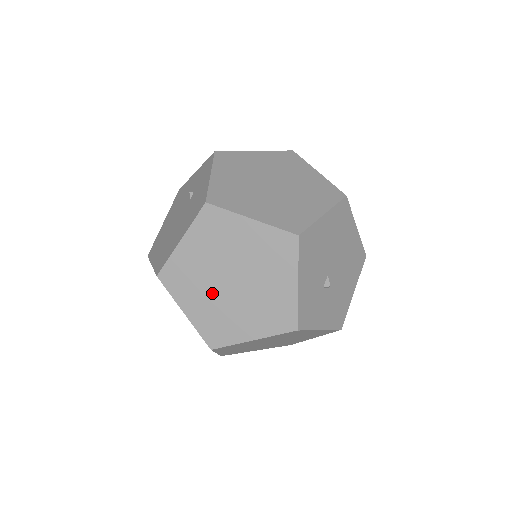
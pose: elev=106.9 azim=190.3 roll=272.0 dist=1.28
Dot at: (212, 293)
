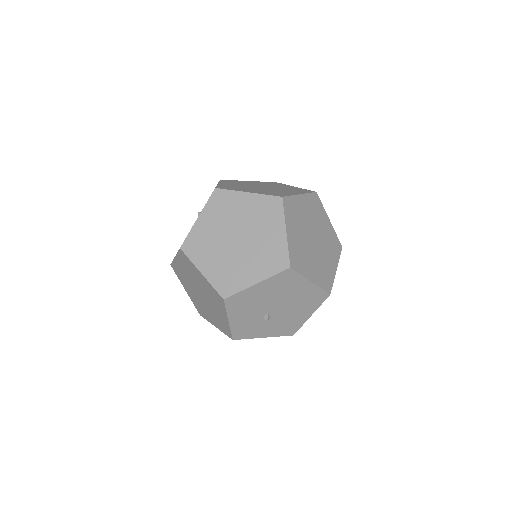
Dot at: (194, 292)
